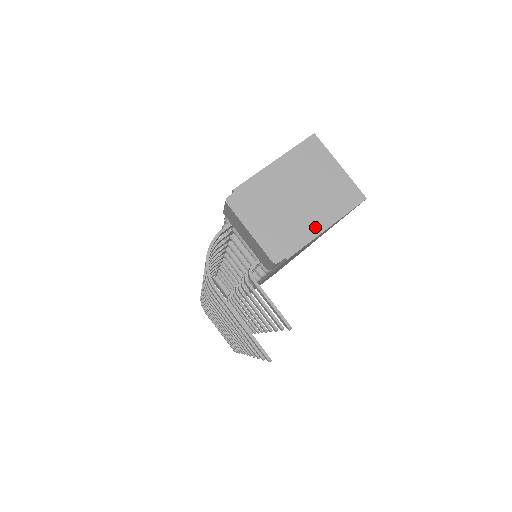
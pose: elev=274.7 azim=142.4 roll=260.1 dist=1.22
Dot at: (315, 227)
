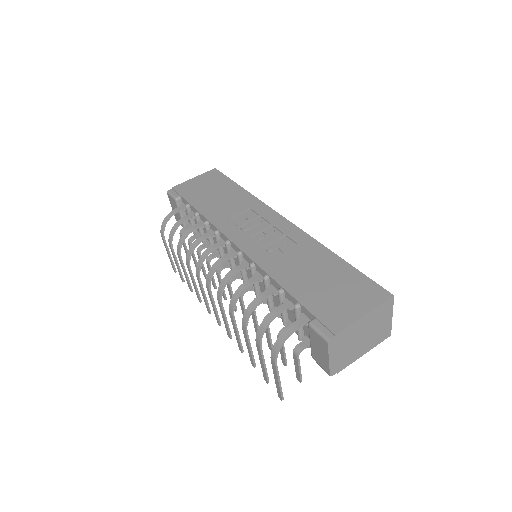
Dot at: (360, 354)
